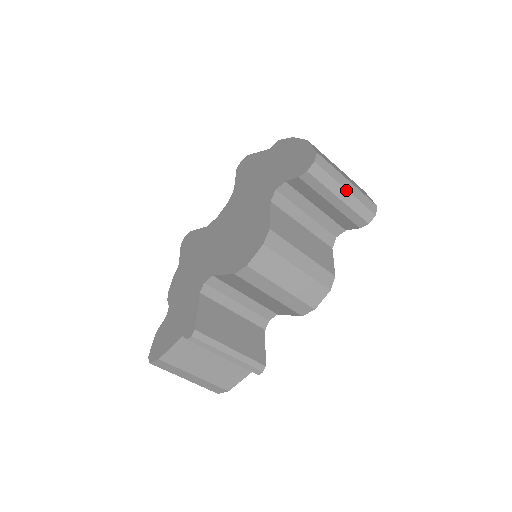
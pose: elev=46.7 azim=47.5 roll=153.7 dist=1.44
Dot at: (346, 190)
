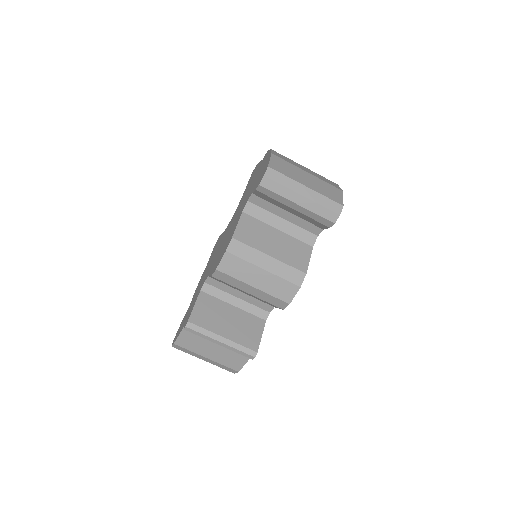
Dot at: (302, 196)
